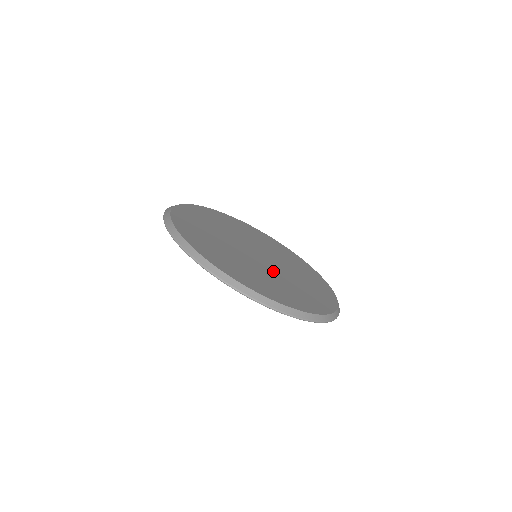
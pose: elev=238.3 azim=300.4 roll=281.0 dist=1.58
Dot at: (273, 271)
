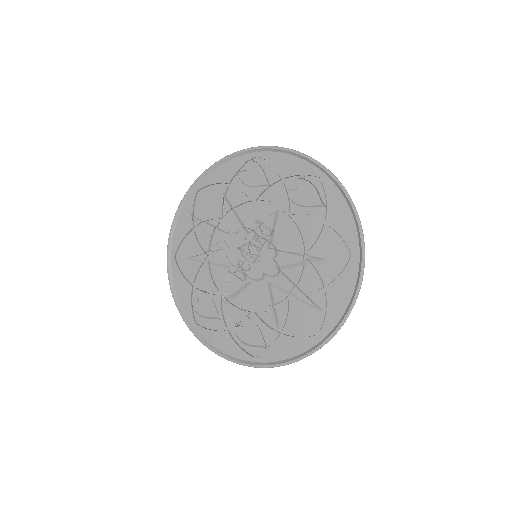
Dot at: (286, 246)
